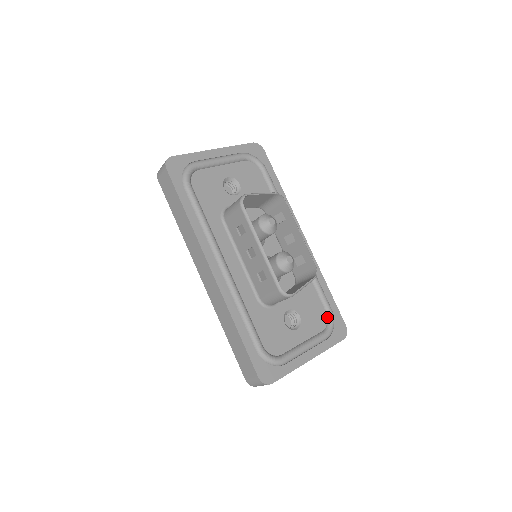
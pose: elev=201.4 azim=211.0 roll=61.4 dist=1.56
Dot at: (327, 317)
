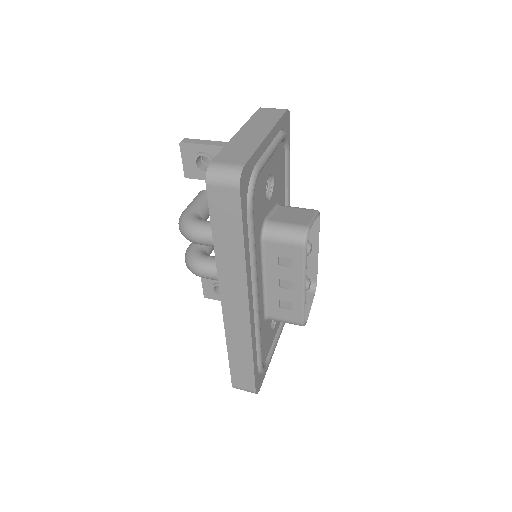
Dot at: occluded
